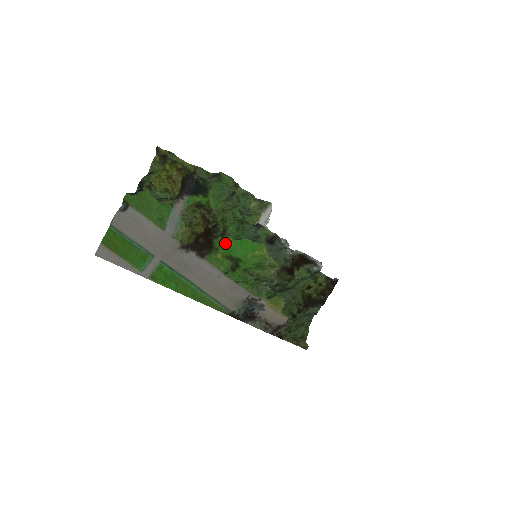
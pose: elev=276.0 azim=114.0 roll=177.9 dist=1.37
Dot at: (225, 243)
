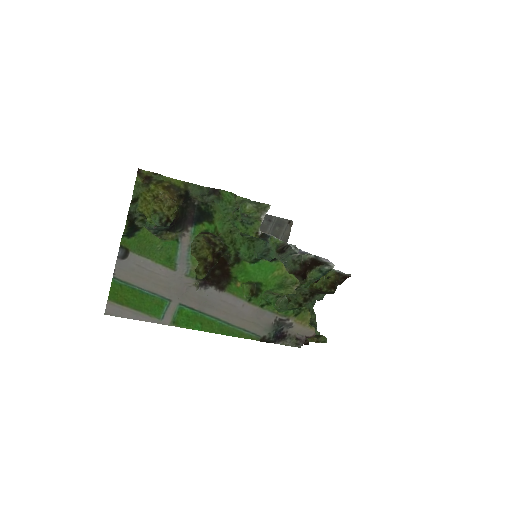
Dot at: (243, 270)
